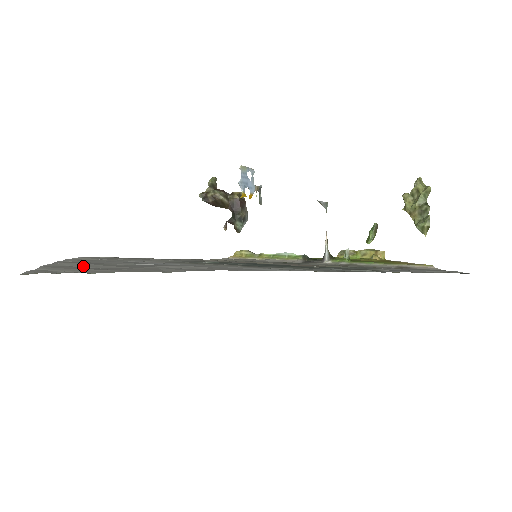
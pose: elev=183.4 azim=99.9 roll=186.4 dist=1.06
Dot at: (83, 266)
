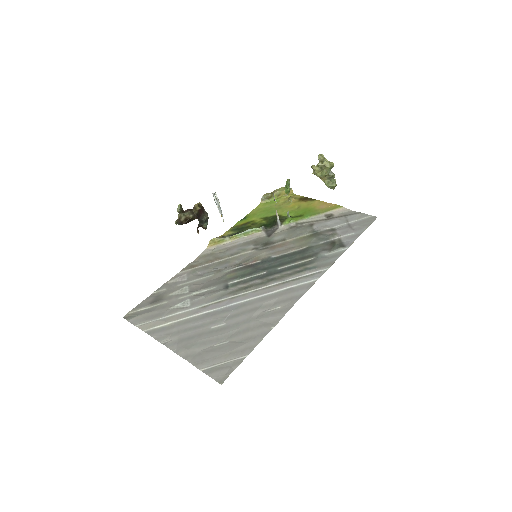
Dot at: (209, 345)
